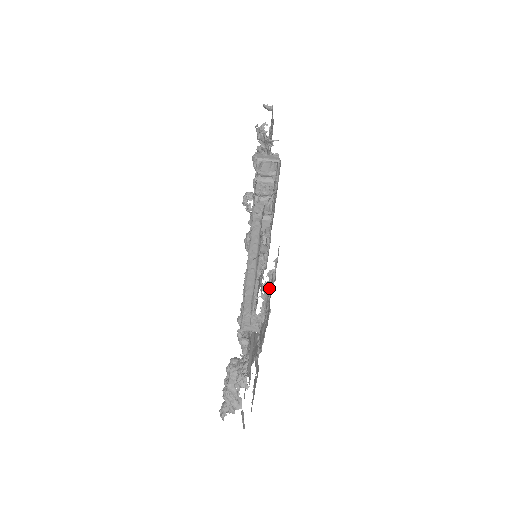
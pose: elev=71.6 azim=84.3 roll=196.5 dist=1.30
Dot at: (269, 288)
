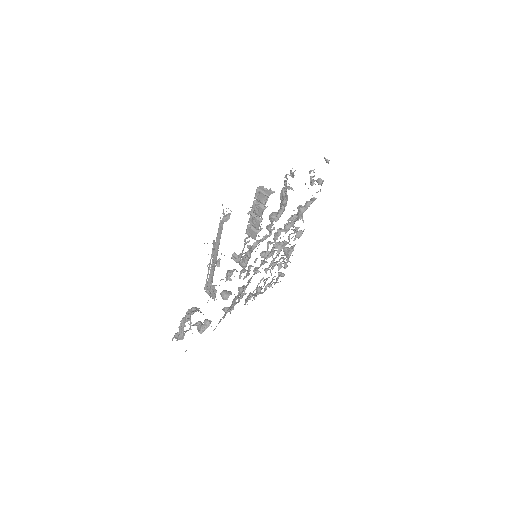
Dot at: occluded
